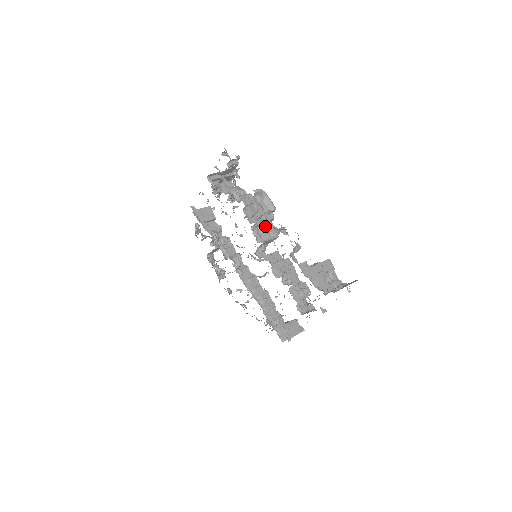
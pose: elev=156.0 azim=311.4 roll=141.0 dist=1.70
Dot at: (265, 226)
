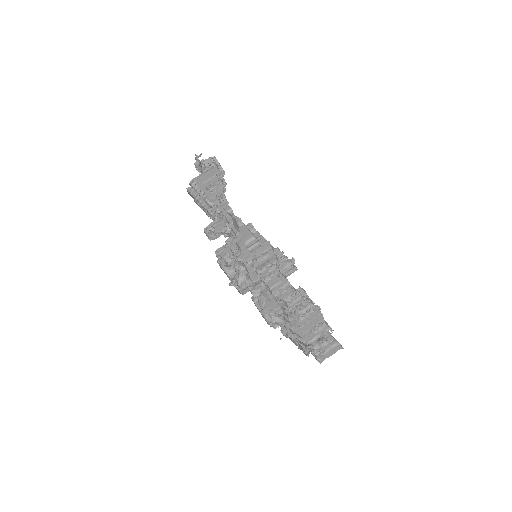
Dot at: occluded
